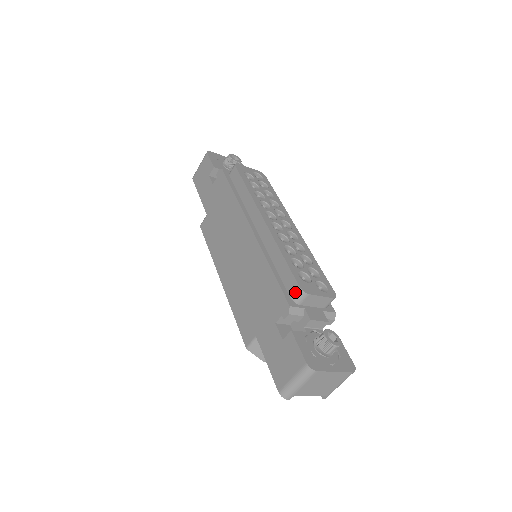
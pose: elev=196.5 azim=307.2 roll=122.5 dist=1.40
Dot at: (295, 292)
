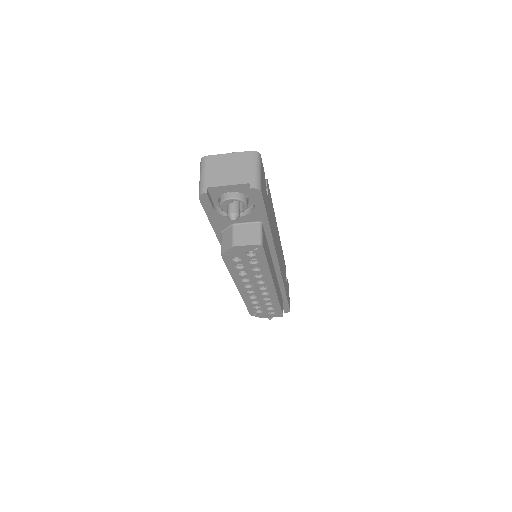
Dot at: occluded
